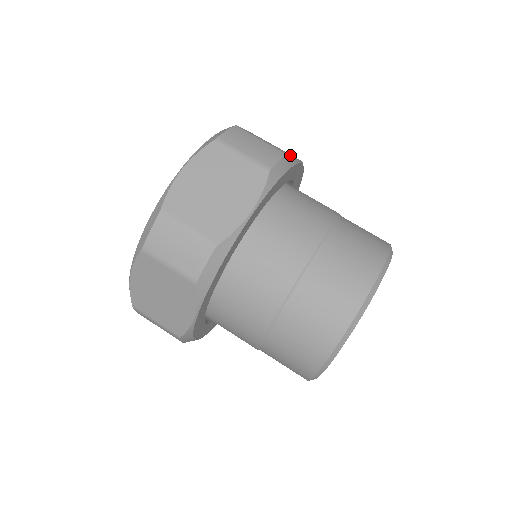
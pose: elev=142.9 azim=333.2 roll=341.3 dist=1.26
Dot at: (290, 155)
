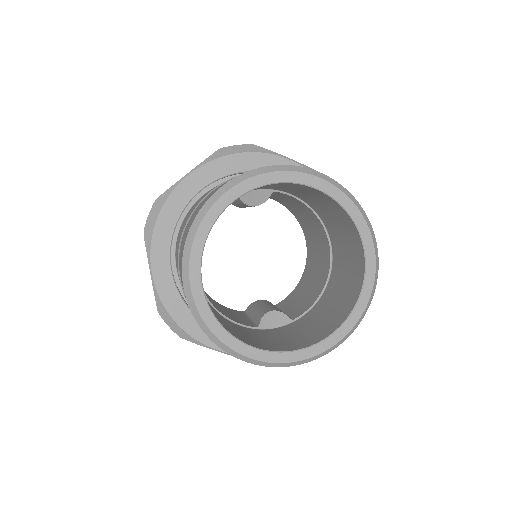
Dot at: occluded
